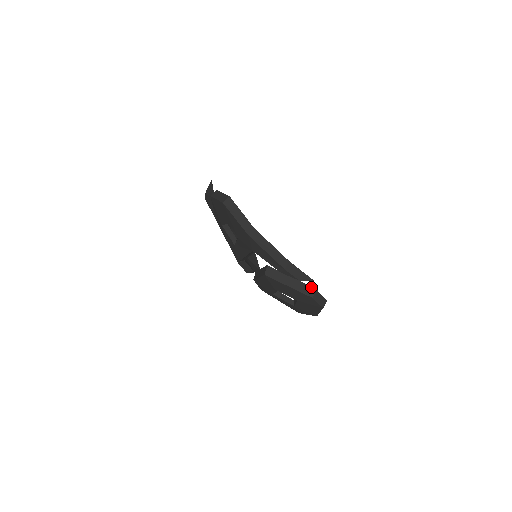
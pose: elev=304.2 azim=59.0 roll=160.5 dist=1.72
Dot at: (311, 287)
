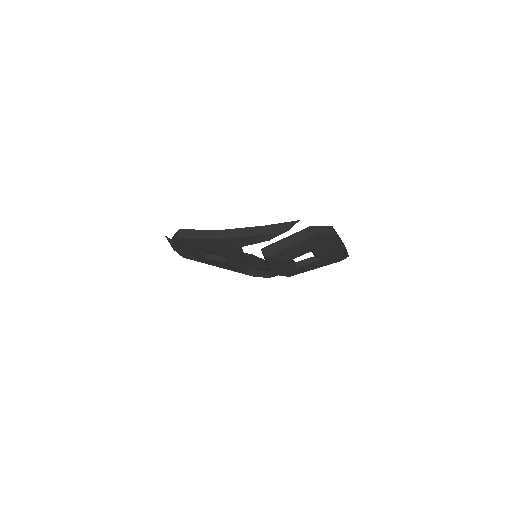
Dot at: (306, 228)
